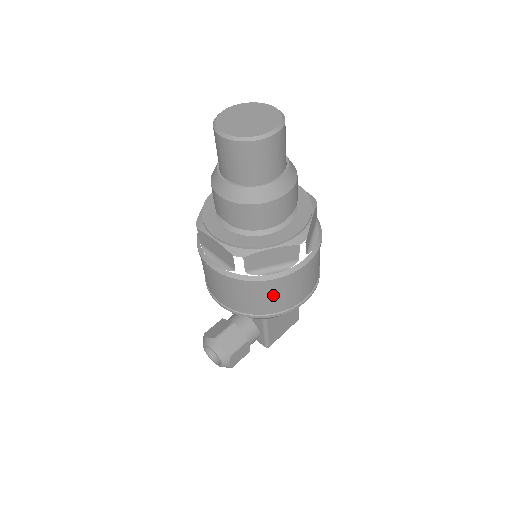
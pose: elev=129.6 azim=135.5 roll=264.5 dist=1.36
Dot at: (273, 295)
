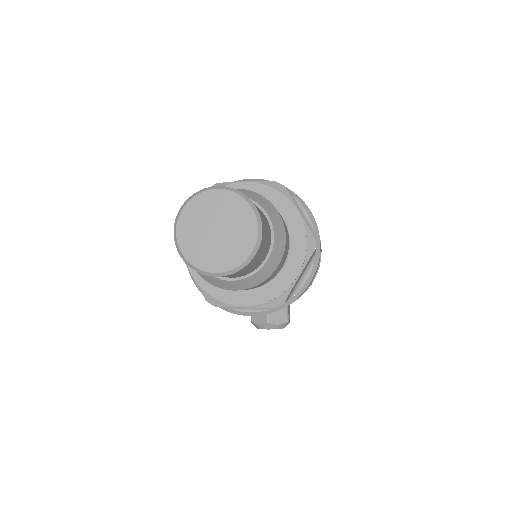
Dot at: occluded
